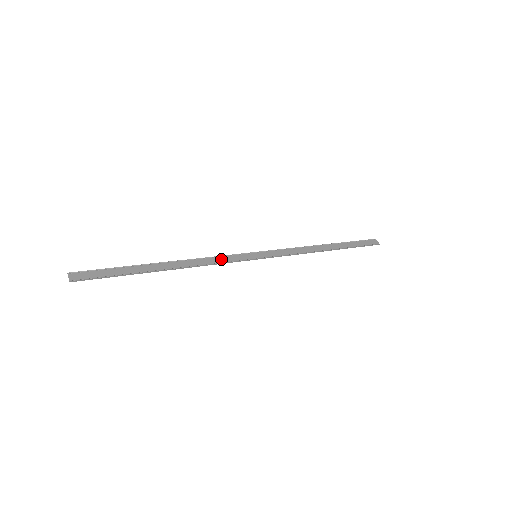
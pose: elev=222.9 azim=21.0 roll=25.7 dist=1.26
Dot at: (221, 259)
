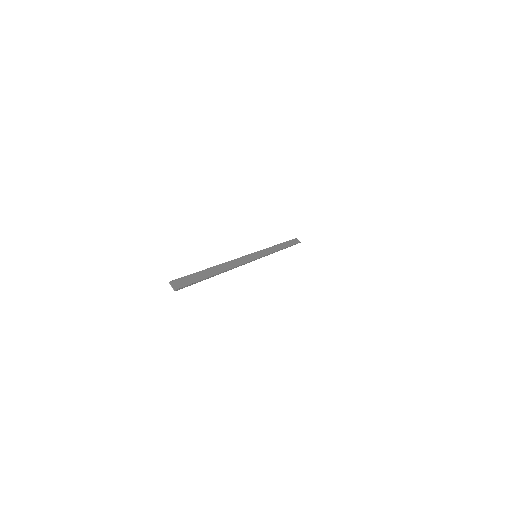
Dot at: (242, 260)
